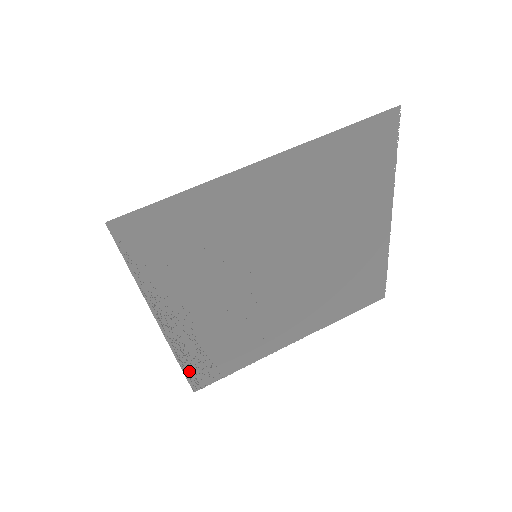
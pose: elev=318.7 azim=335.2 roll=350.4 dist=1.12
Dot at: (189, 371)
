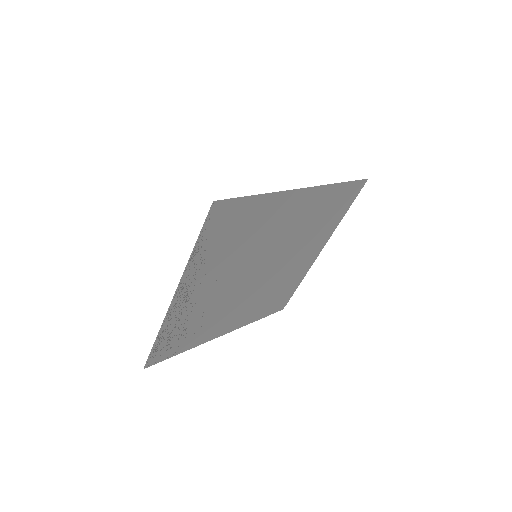
Dot at: (156, 347)
